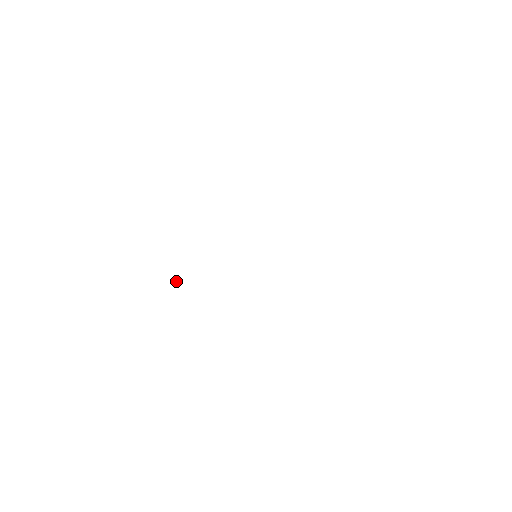
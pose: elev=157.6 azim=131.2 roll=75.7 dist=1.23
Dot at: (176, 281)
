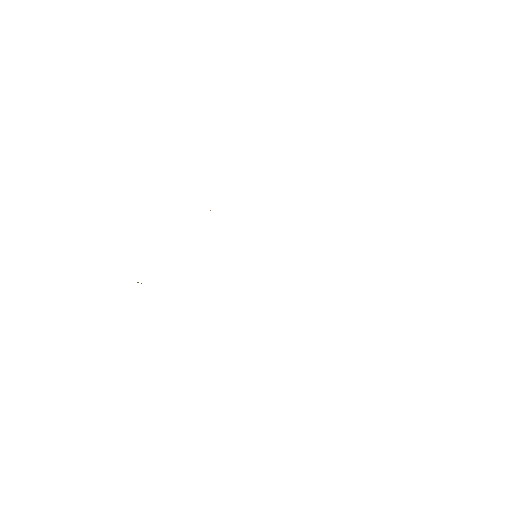
Dot at: occluded
